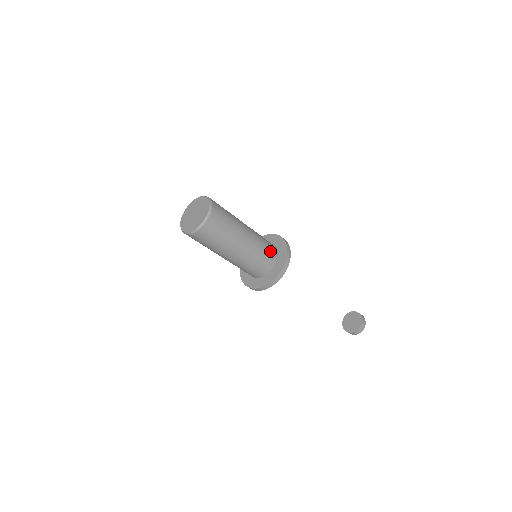
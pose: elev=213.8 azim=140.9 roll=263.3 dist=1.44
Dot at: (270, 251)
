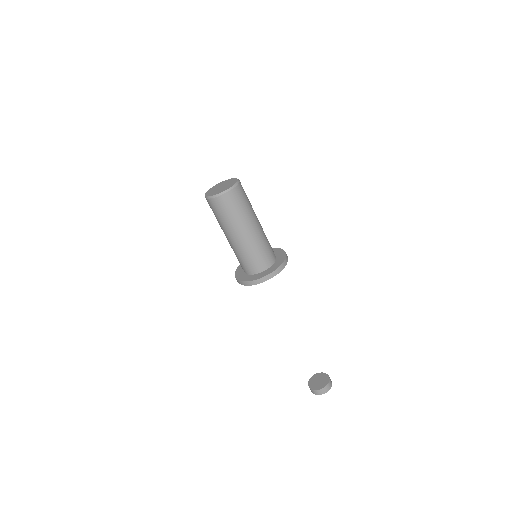
Dot at: (272, 249)
